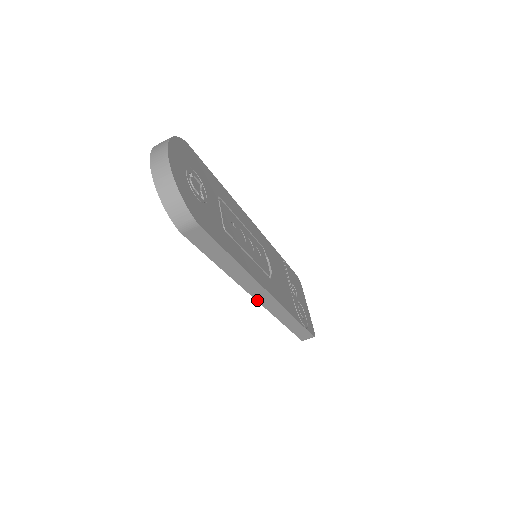
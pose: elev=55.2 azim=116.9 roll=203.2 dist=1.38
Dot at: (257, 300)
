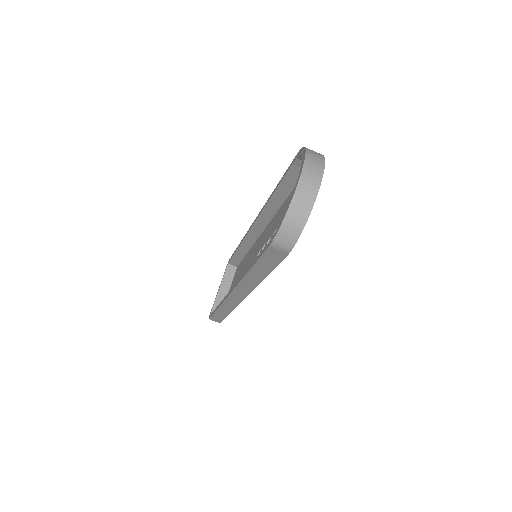
Dot at: (231, 292)
